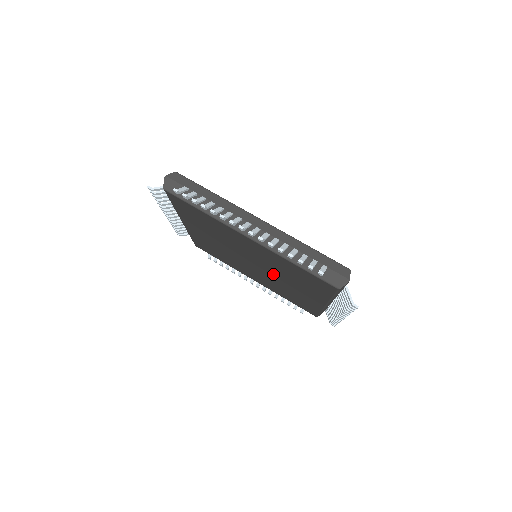
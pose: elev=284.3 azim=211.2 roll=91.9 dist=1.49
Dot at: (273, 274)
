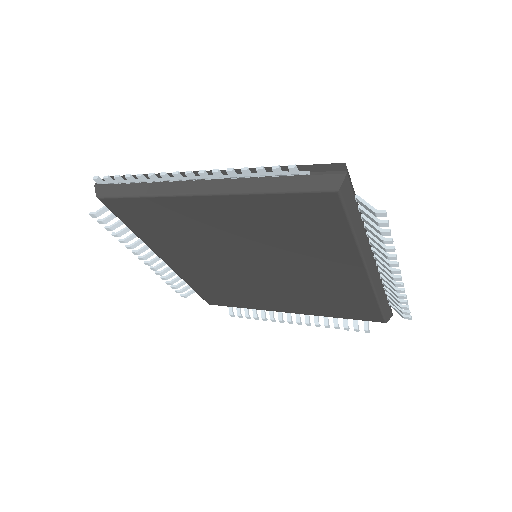
Dot at: (281, 263)
